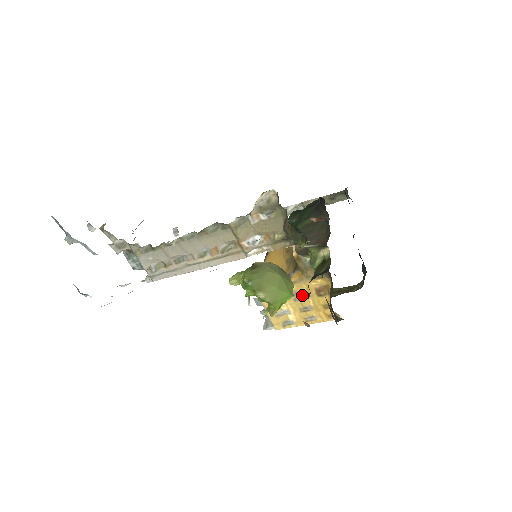
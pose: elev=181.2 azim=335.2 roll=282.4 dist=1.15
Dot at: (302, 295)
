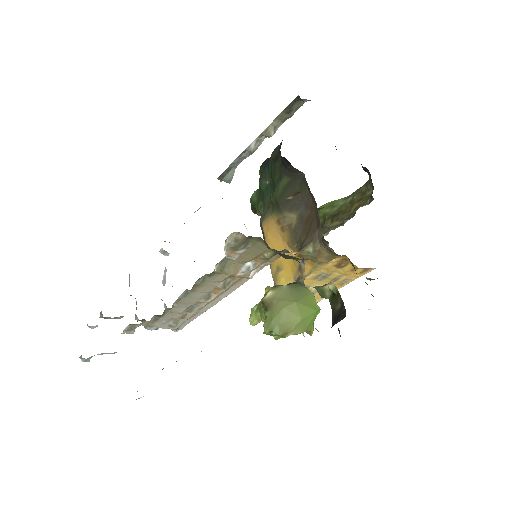
Dot at: (324, 274)
